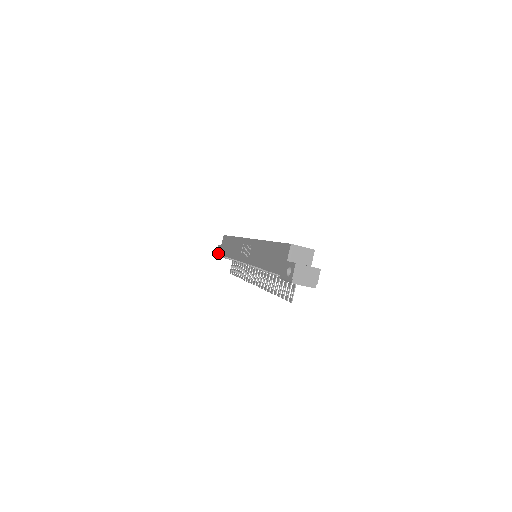
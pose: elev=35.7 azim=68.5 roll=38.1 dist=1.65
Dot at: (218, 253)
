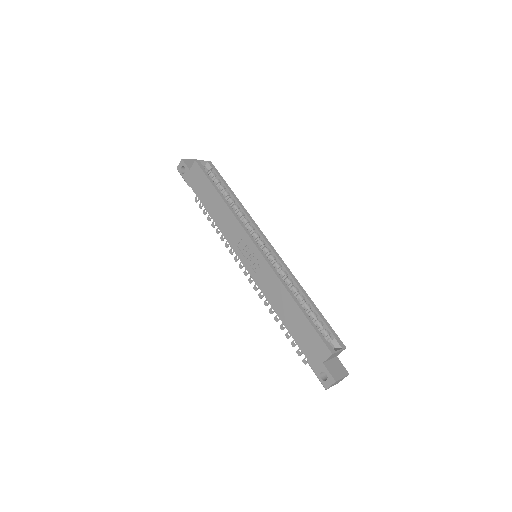
Dot at: (183, 174)
